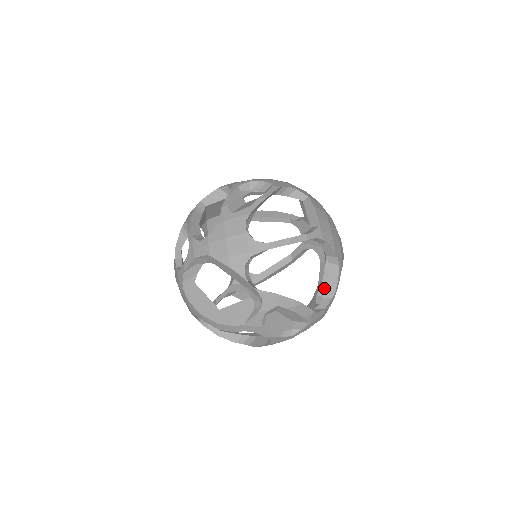
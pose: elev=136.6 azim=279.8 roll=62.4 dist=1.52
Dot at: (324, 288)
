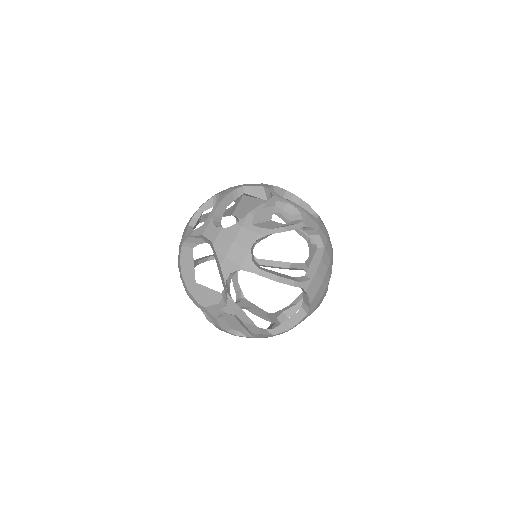
Dot at: (292, 311)
